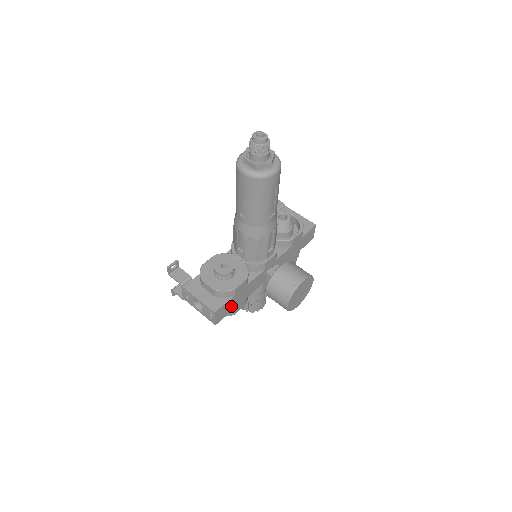
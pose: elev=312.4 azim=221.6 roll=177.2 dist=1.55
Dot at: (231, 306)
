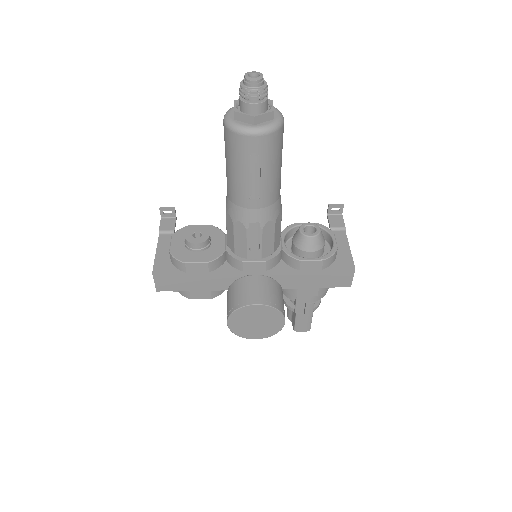
Dot at: (183, 283)
